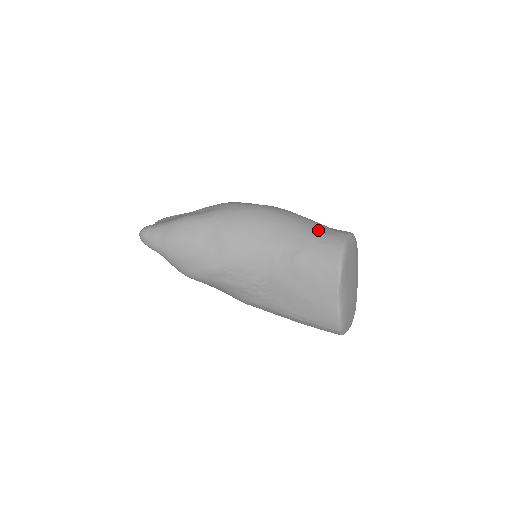
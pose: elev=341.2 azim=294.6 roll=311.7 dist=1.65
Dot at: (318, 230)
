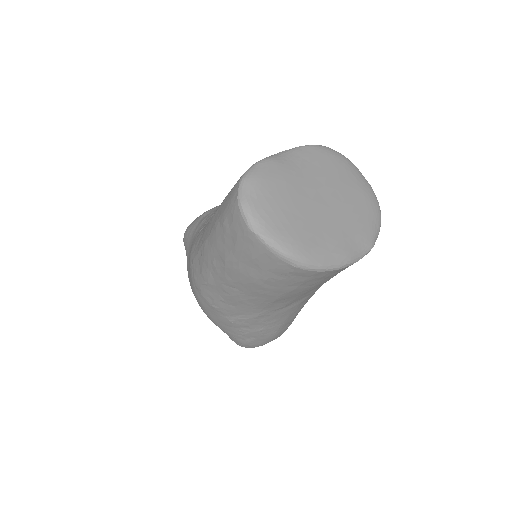
Dot at: occluded
